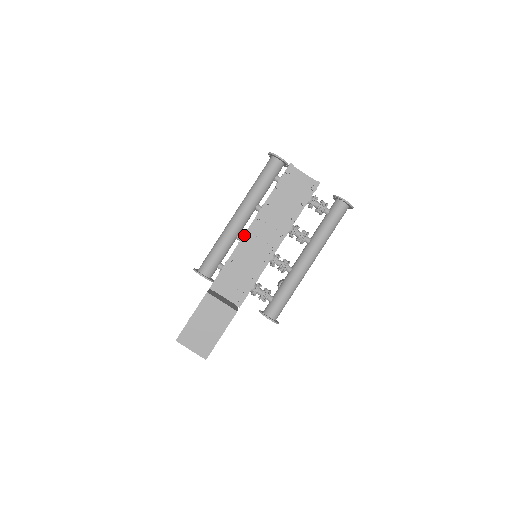
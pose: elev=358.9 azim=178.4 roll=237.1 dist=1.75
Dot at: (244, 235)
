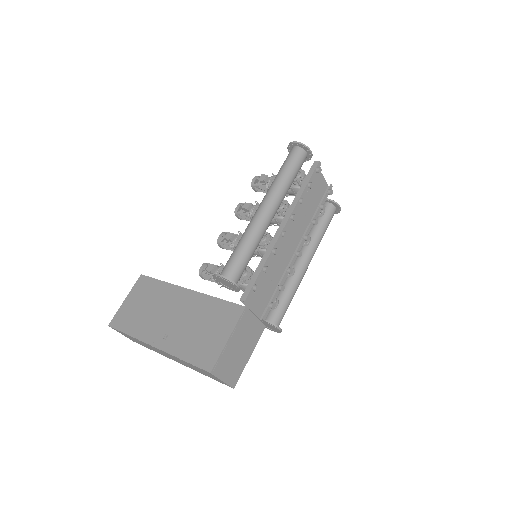
Dot at: (279, 237)
